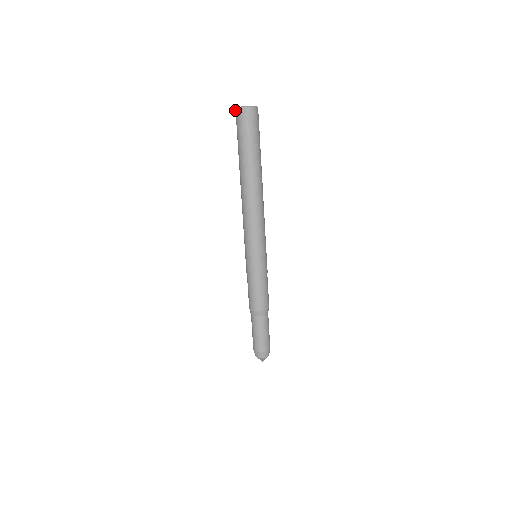
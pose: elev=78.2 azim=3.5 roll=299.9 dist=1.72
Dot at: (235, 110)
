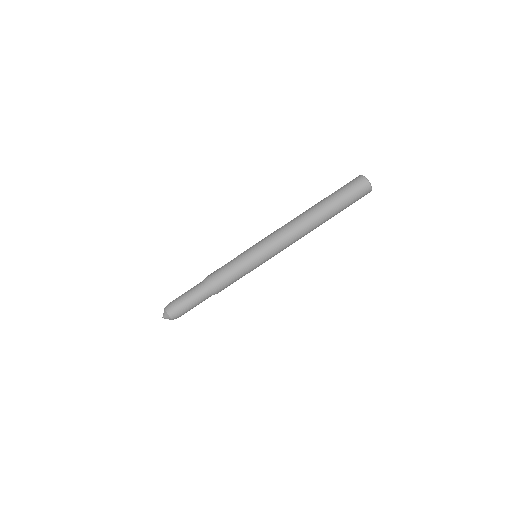
Dot at: (361, 175)
